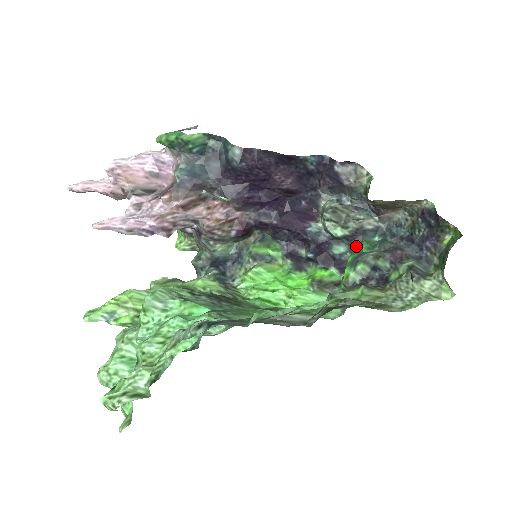
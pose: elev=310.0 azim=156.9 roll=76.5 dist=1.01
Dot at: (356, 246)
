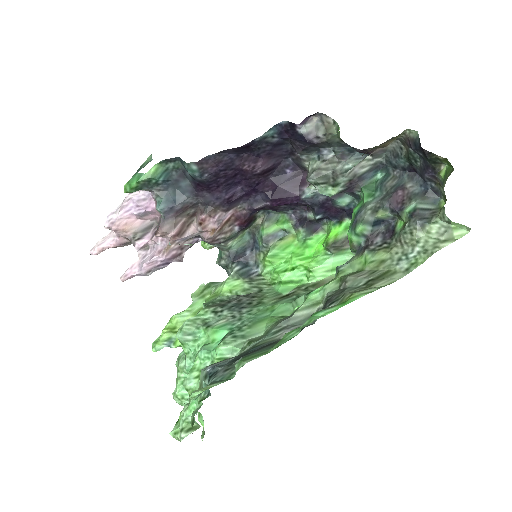
Dot at: (358, 194)
